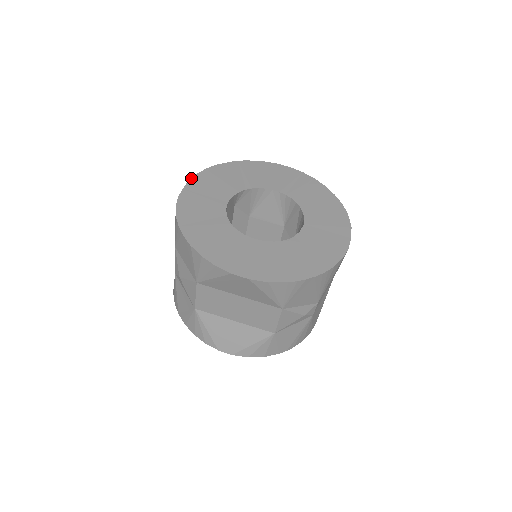
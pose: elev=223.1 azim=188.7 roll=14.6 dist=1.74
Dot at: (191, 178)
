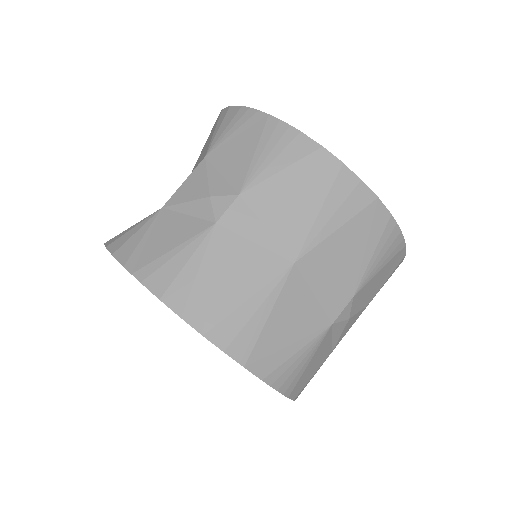
Dot at: occluded
